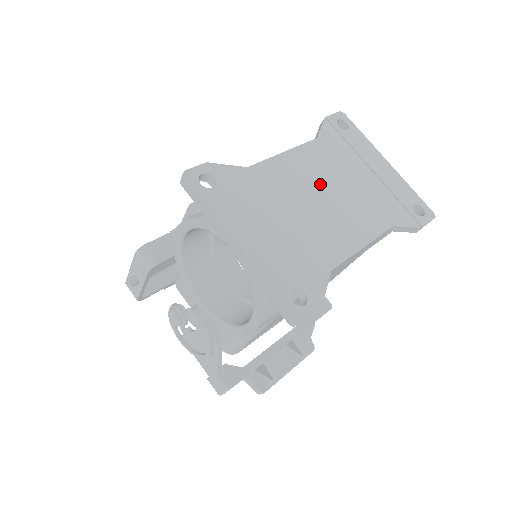
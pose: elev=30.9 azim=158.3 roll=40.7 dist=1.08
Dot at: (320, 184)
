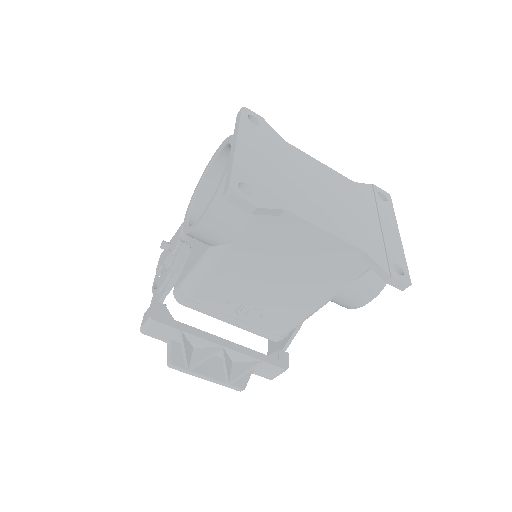
Dot at: (329, 190)
